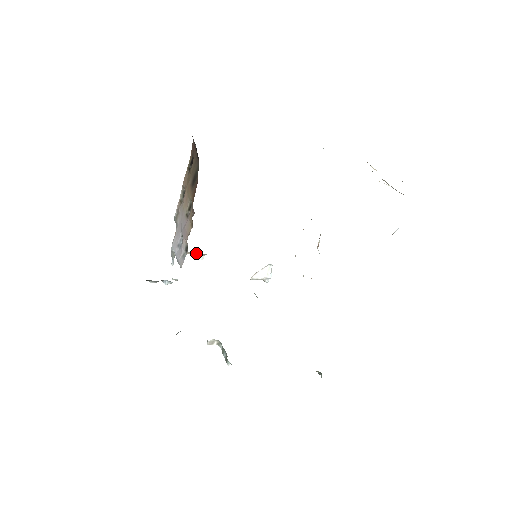
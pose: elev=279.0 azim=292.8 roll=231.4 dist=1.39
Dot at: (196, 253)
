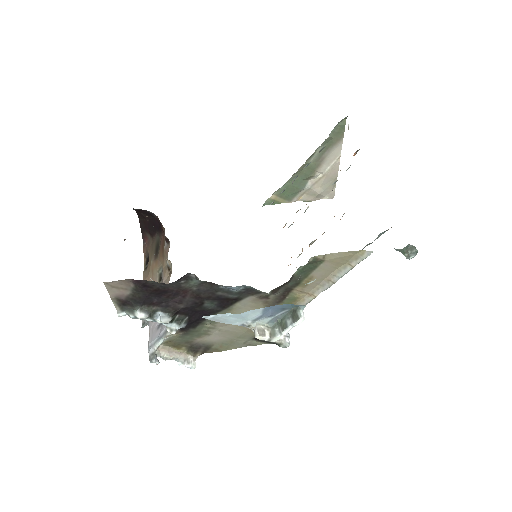
Dot at: (183, 357)
